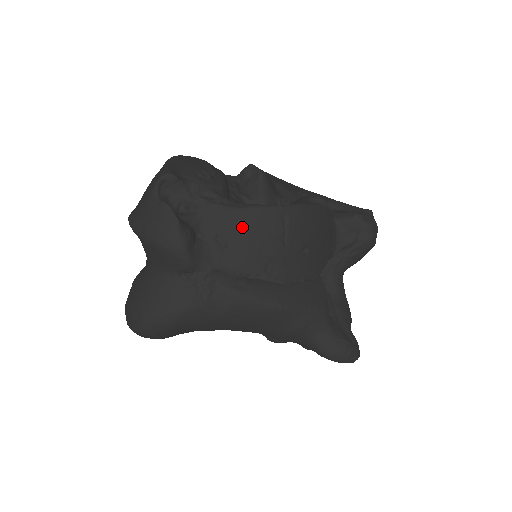
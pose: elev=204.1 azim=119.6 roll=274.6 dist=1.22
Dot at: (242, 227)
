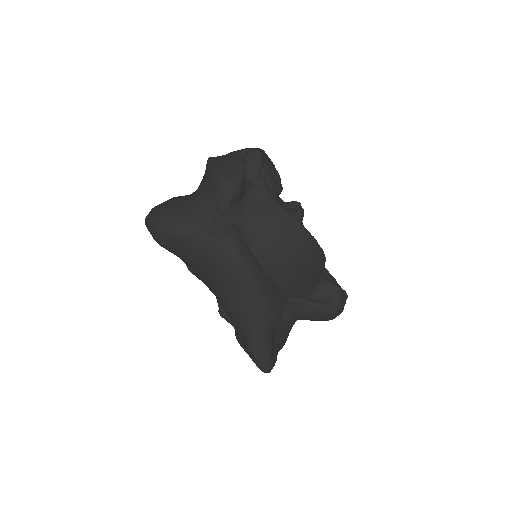
Dot at: (273, 217)
